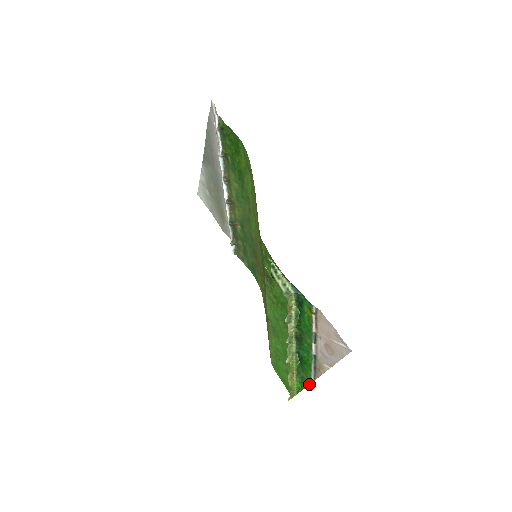
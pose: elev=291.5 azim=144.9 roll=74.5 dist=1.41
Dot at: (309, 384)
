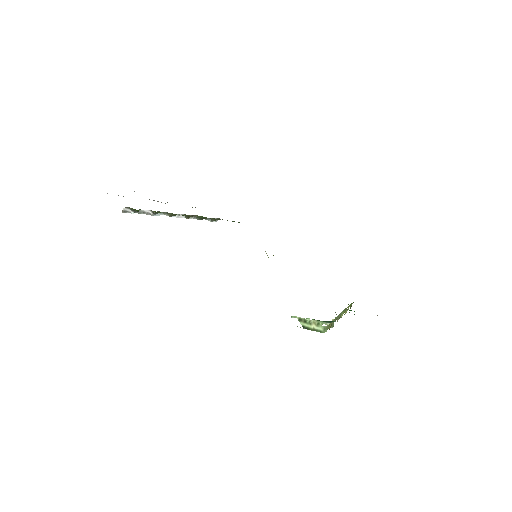
Dot at: occluded
